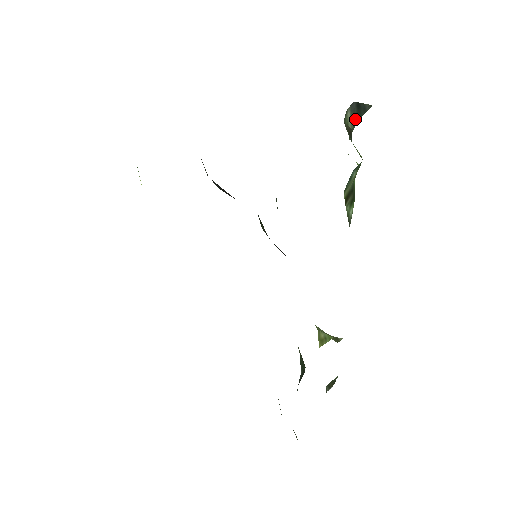
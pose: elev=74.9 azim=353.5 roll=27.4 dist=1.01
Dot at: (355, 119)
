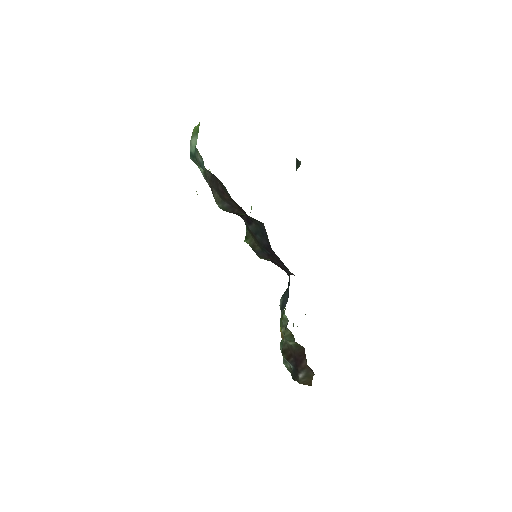
Dot at: occluded
